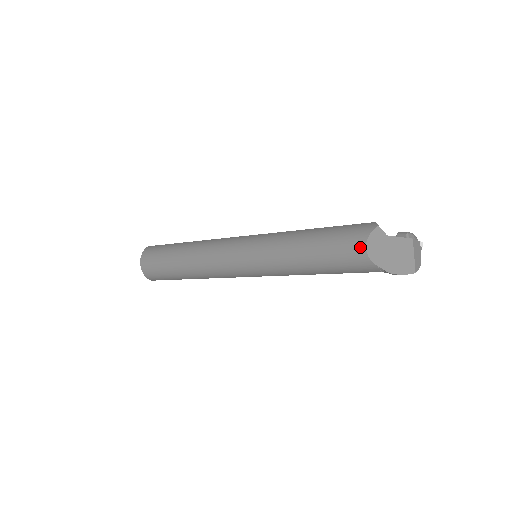
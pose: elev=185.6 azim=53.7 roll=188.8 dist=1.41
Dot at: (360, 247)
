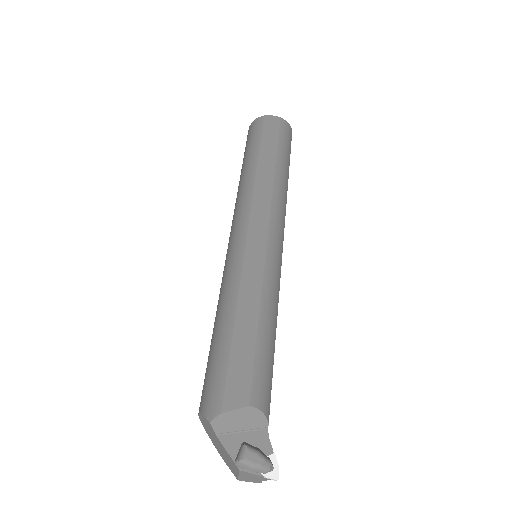
Dot at: occluded
